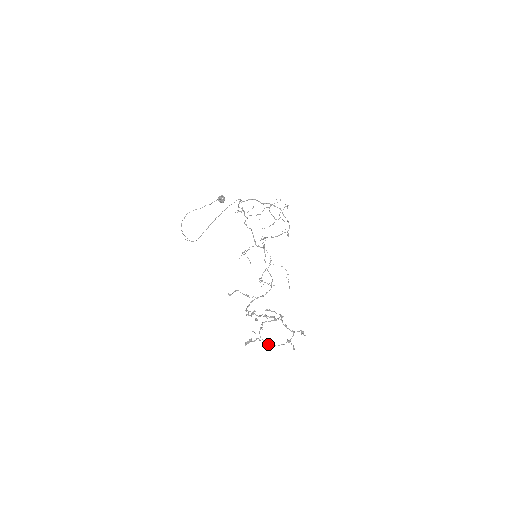
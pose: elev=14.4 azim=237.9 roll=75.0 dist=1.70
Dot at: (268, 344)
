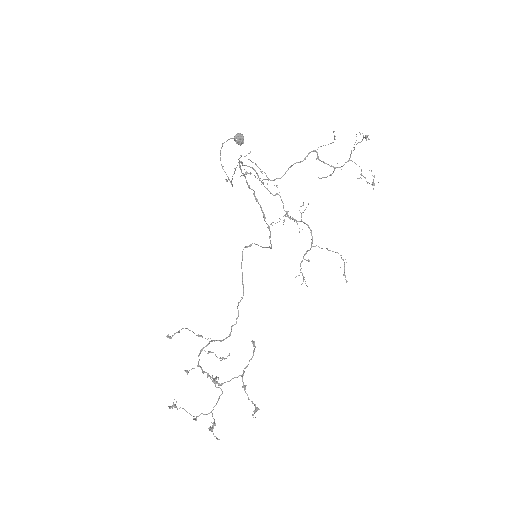
Dot at: occluded
